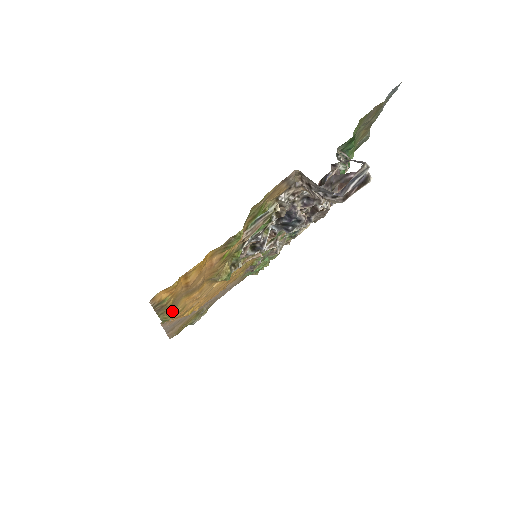
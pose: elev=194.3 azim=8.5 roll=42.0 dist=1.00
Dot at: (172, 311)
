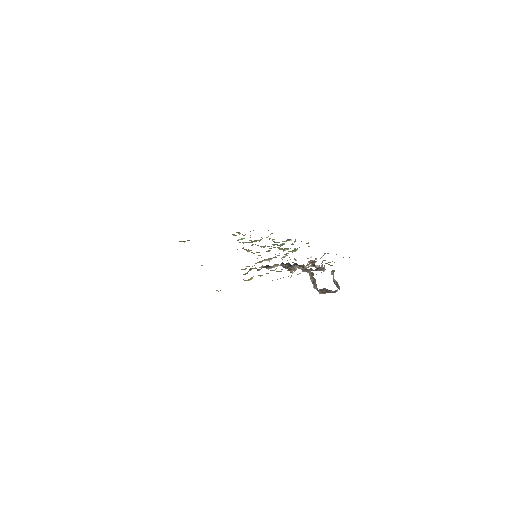
Dot at: occluded
